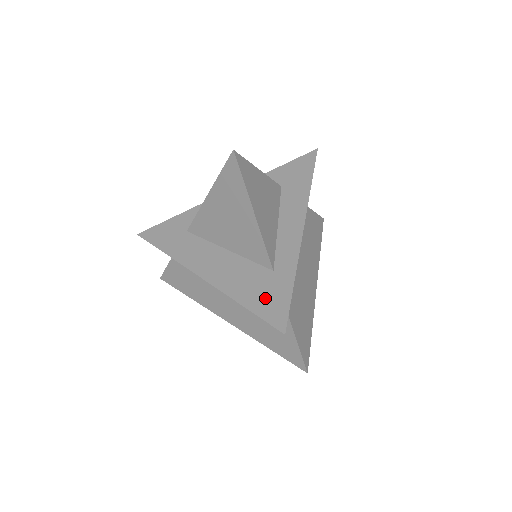
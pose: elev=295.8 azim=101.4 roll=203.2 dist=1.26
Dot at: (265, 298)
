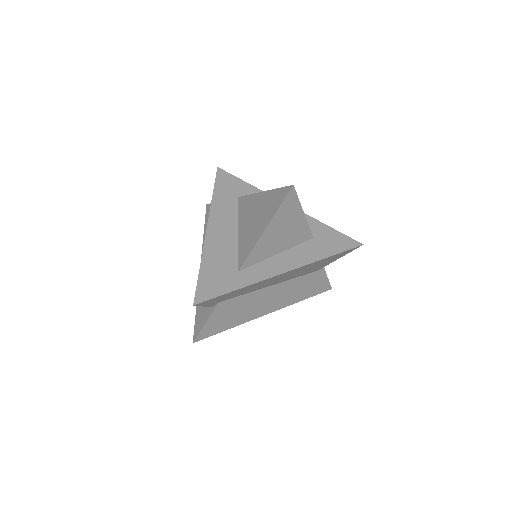
Dot at: (214, 278)
